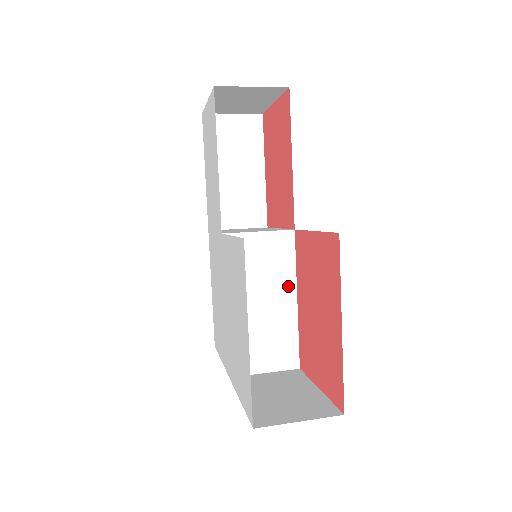
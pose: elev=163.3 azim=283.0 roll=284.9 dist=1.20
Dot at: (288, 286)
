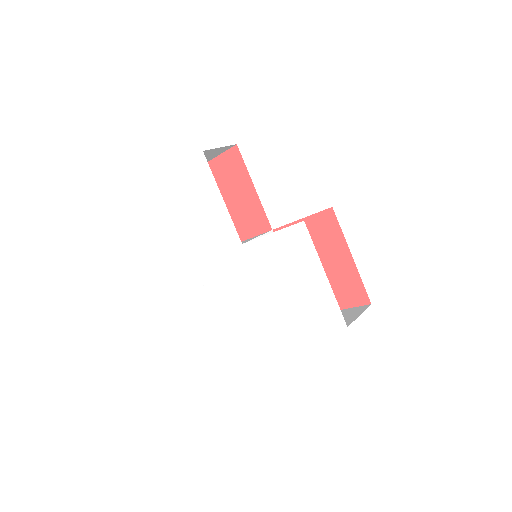
Dot at: occluded
